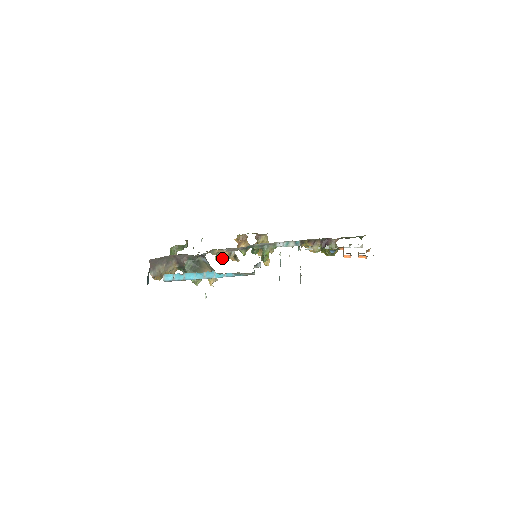
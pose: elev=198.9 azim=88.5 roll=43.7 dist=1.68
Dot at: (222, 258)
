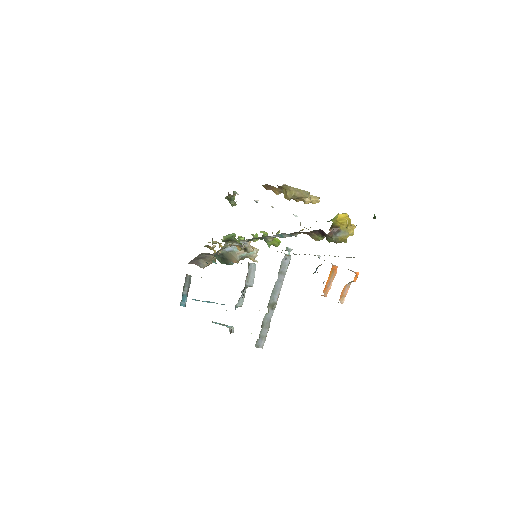
Dot at: (238, 249)
